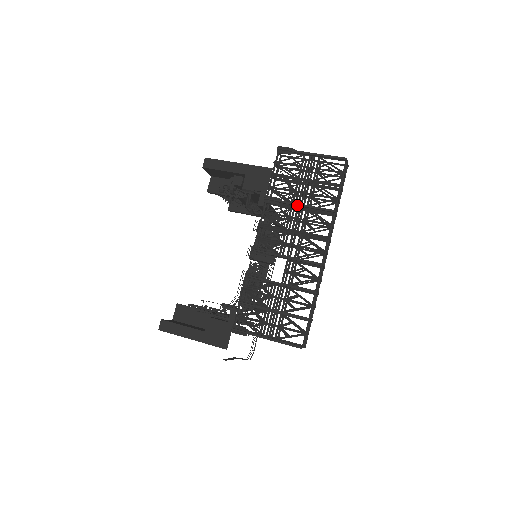
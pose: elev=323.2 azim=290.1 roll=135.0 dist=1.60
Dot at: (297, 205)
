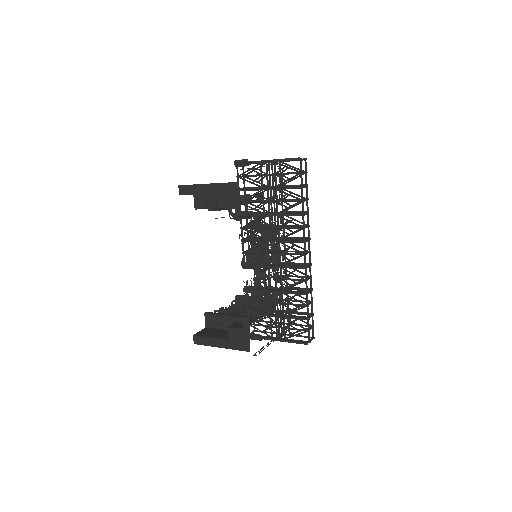
Dot at: (268, 216)
